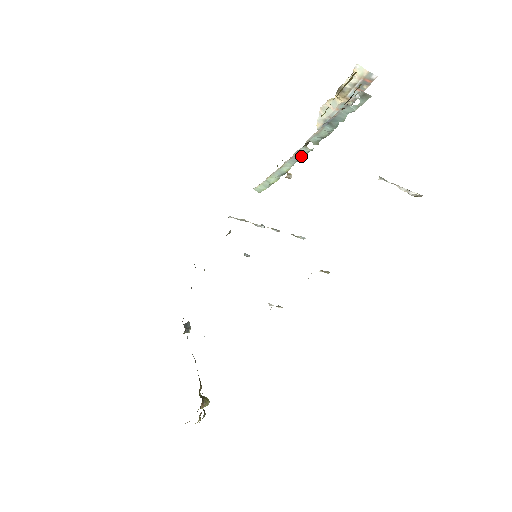
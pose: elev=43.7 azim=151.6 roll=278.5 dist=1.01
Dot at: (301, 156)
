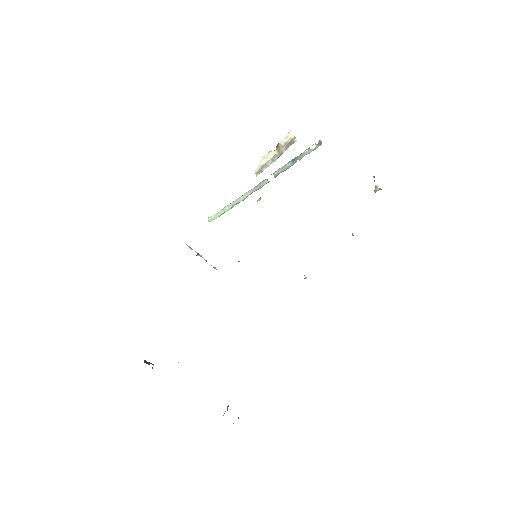
Dot at: (260, 186)
